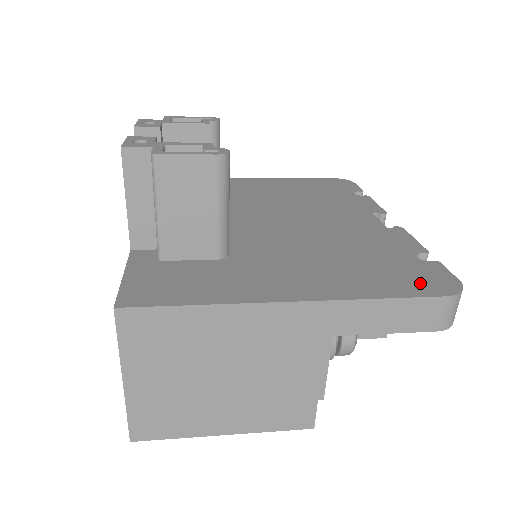
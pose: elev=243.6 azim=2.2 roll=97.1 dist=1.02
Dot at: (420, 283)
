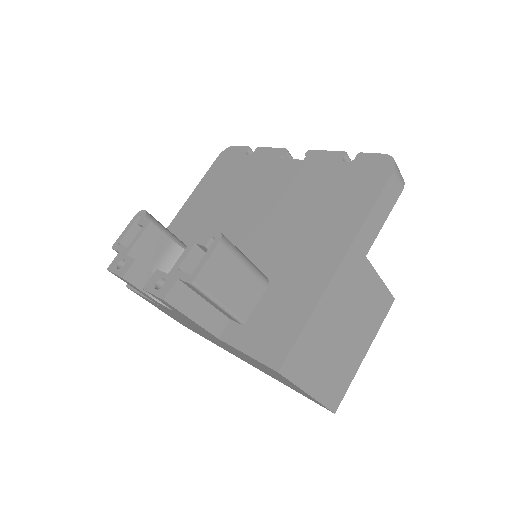
Dot at: (372, 178)
